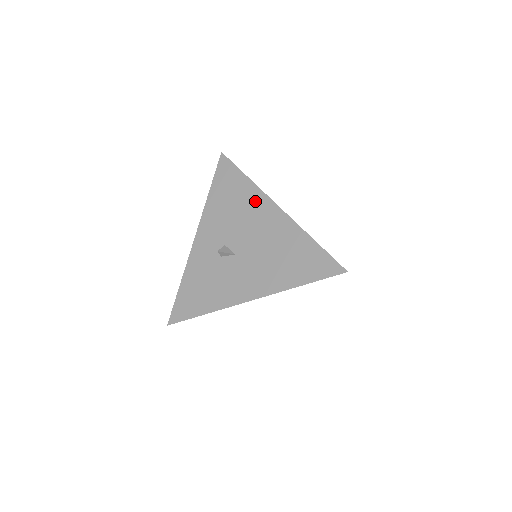
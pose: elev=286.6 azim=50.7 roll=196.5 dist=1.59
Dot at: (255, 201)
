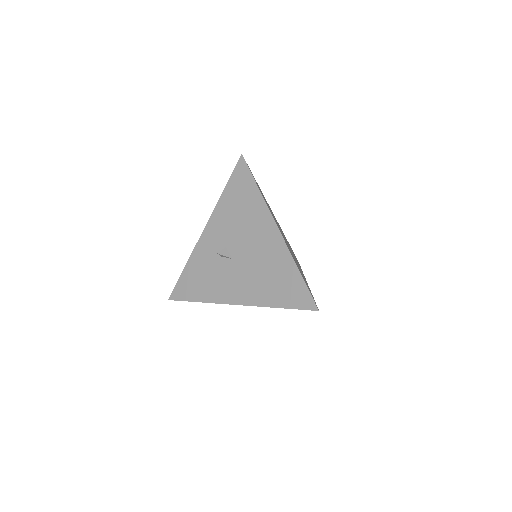
Dot at: (259, 215)
